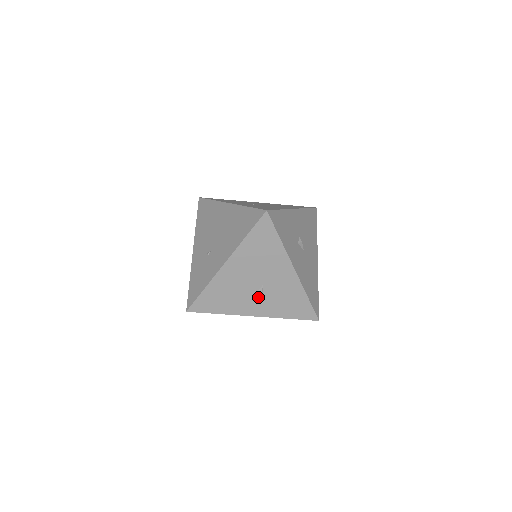
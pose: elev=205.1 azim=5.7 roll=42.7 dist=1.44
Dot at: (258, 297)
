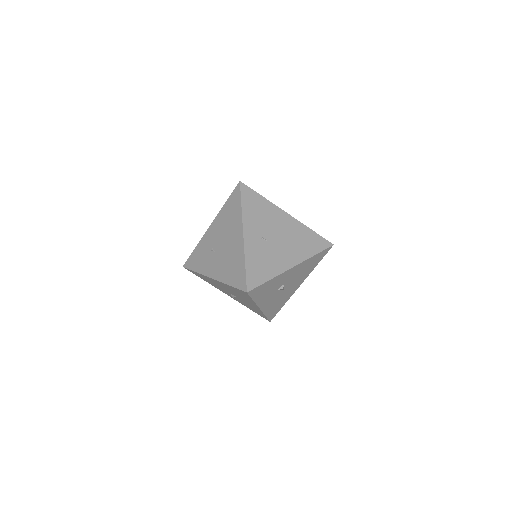
Dot at: (232, 295)
